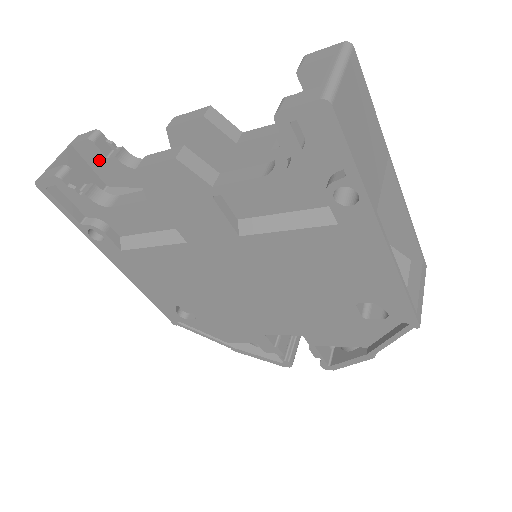
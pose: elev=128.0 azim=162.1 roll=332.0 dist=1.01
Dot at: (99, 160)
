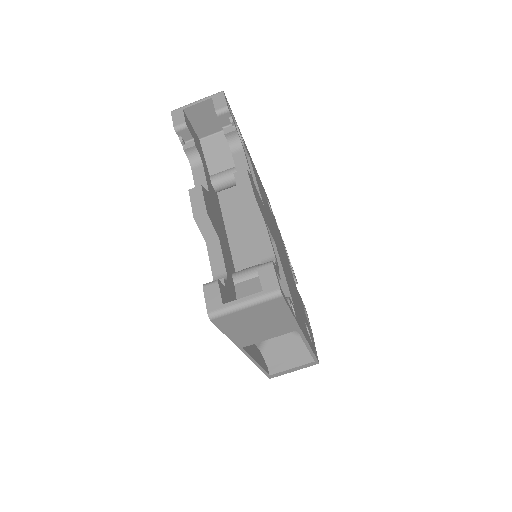
Dot at: occluded
